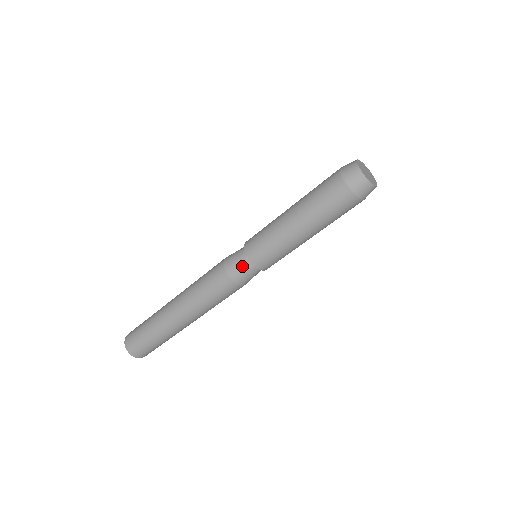
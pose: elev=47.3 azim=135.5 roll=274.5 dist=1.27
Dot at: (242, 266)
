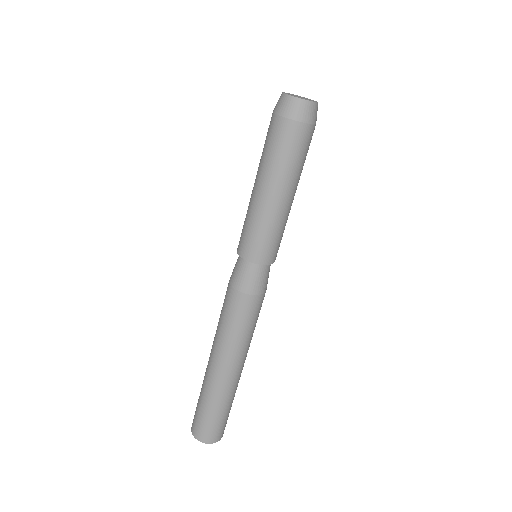
Dot at: (238, 268)
